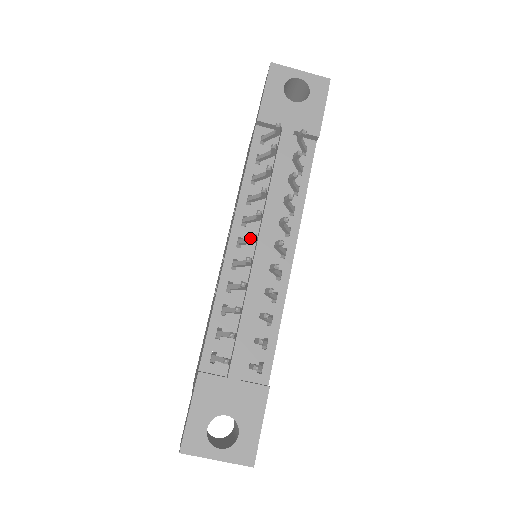
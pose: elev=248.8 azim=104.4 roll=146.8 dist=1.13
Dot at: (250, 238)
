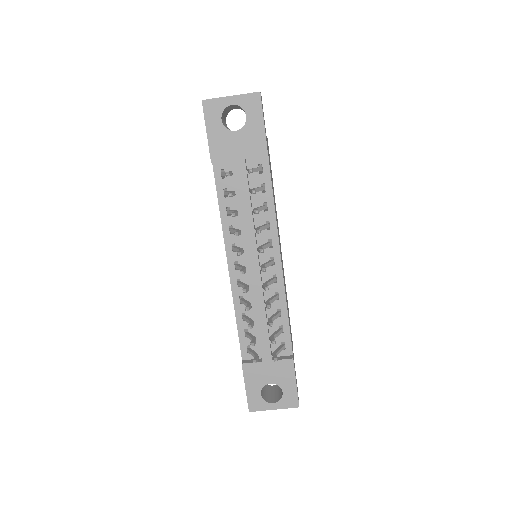
Dot at: (241, 268)
